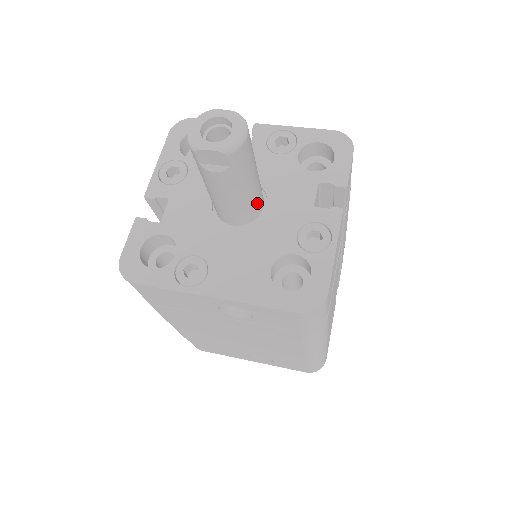
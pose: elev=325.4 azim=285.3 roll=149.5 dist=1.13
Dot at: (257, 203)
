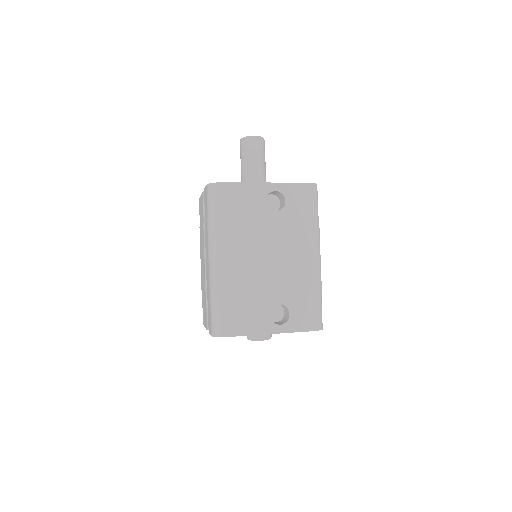
Dot at: occluded
